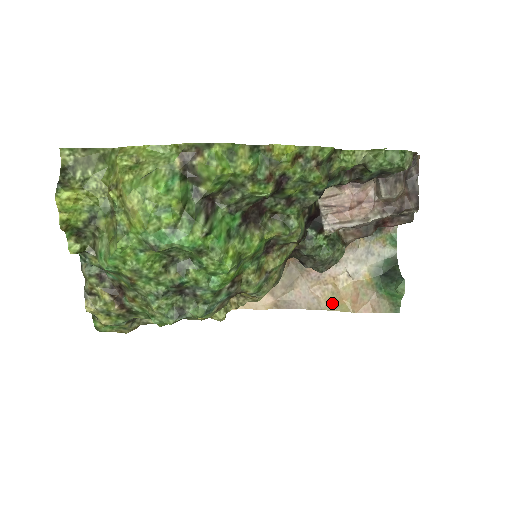
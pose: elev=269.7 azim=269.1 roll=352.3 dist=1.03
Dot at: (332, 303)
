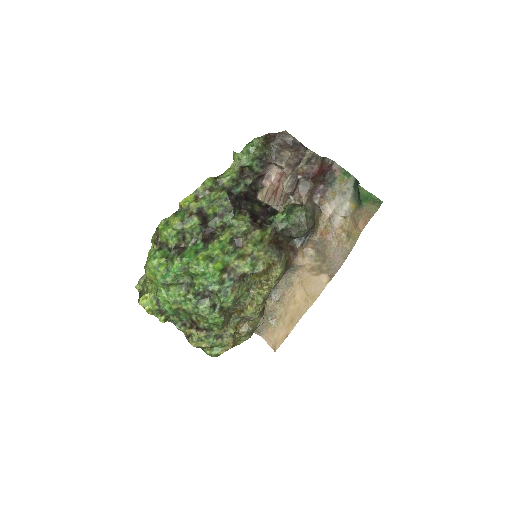
Dot at: (351, 241)
